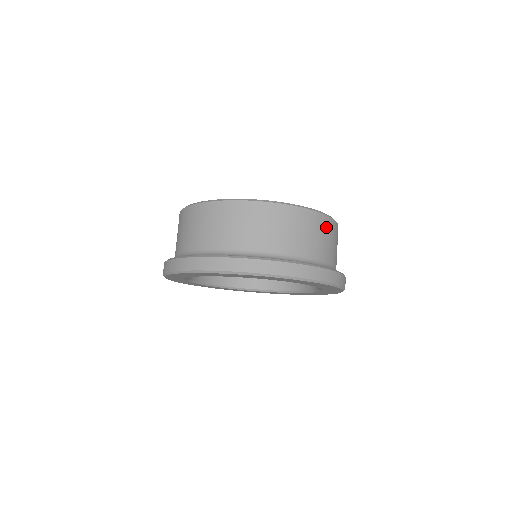
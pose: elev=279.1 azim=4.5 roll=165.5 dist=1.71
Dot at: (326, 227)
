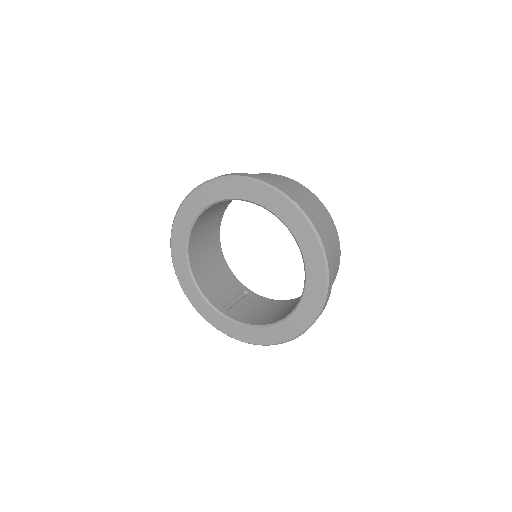
Dot at: occluded
